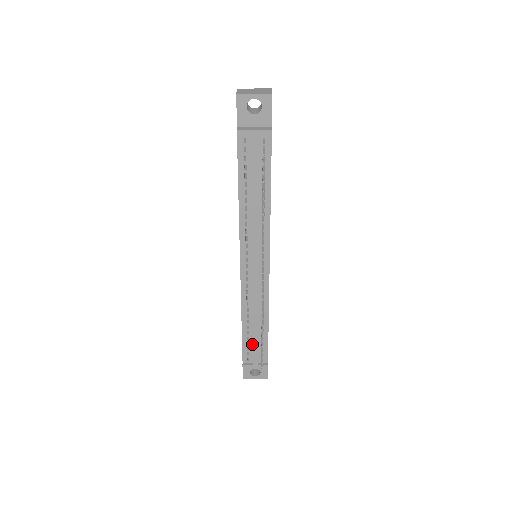
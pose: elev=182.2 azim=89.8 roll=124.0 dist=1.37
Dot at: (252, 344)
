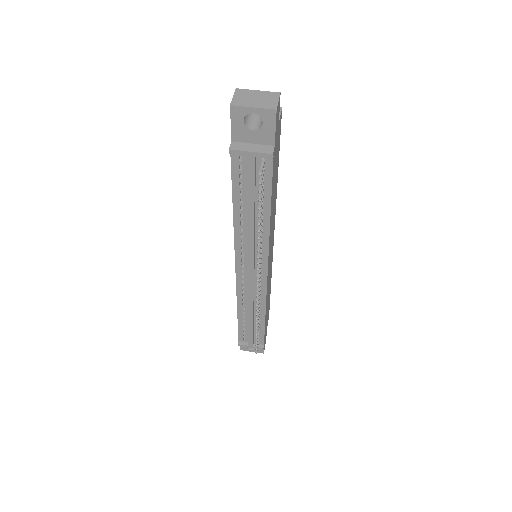
Dot at: occluded
